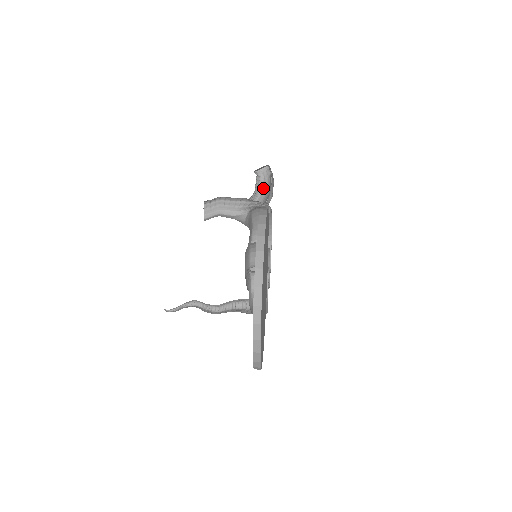
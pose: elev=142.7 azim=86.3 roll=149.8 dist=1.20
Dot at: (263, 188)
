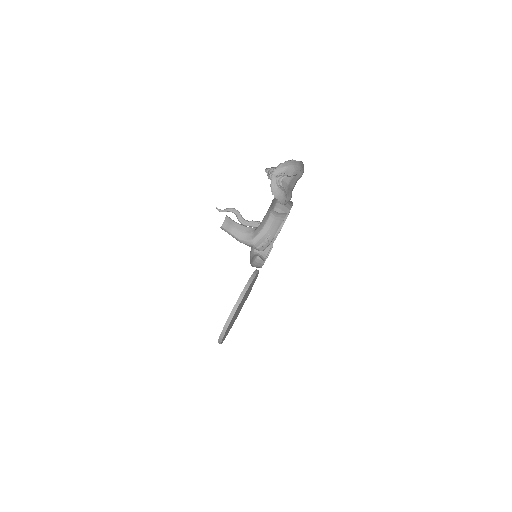
Dot at: occluded
